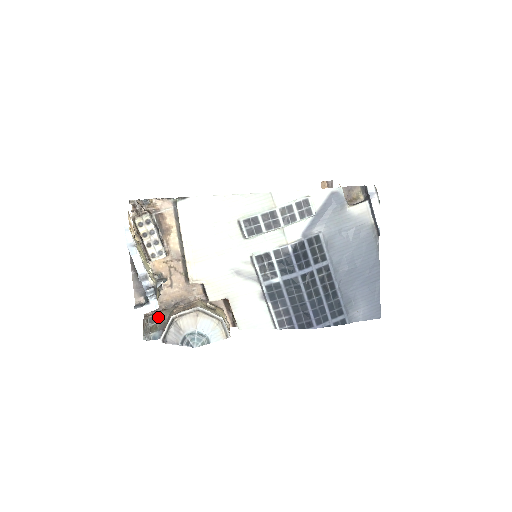
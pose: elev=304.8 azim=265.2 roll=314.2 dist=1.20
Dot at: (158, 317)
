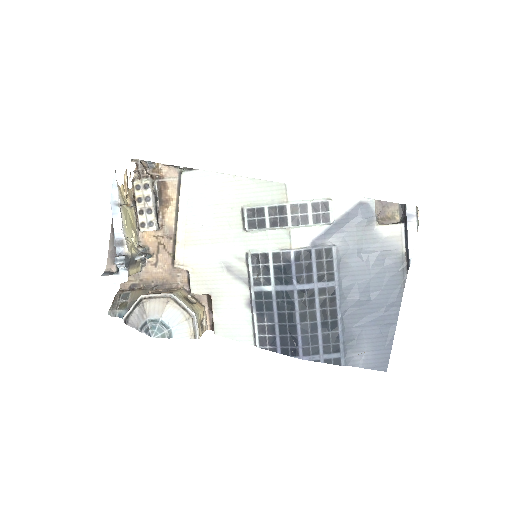
Dot at: (132, 295)
